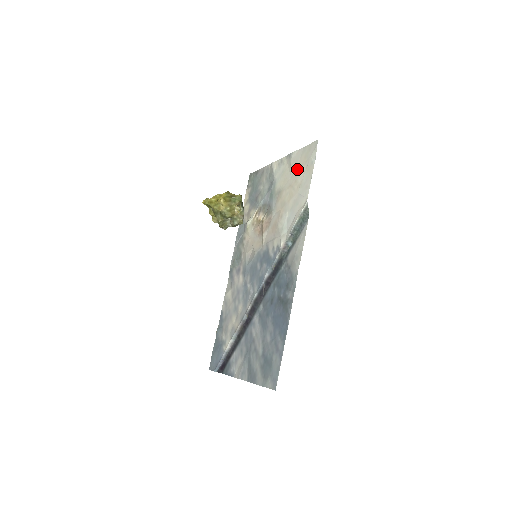
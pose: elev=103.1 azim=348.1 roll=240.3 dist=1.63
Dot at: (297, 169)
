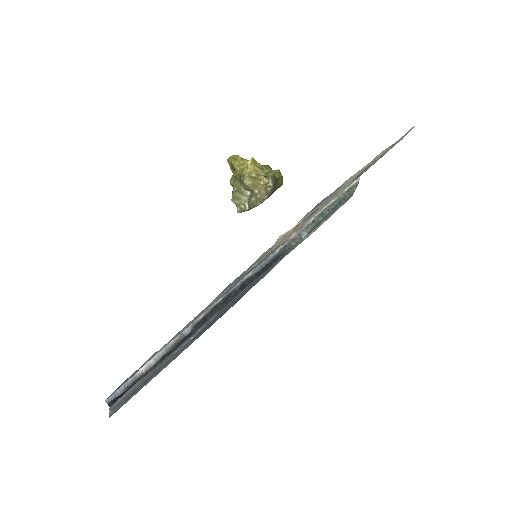
Dot at: occluded
